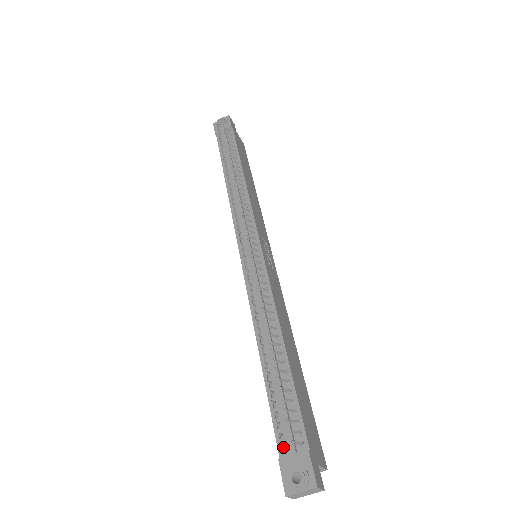
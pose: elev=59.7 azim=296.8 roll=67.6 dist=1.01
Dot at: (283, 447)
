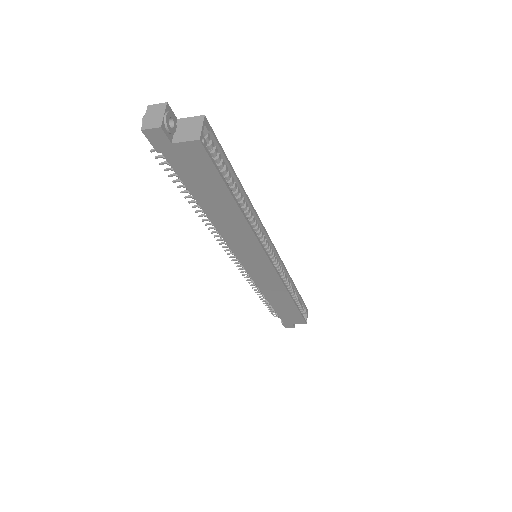
Dot at: (154, 150)
